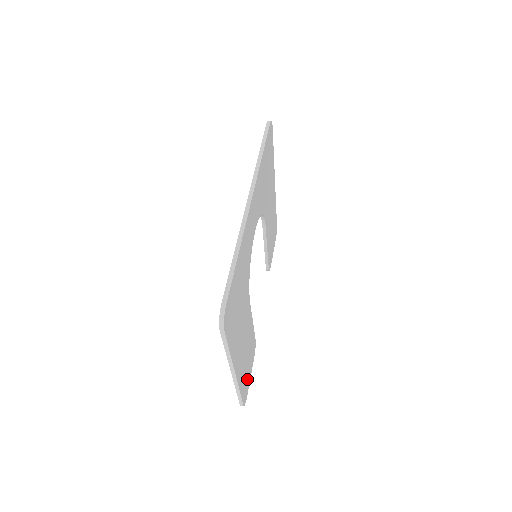
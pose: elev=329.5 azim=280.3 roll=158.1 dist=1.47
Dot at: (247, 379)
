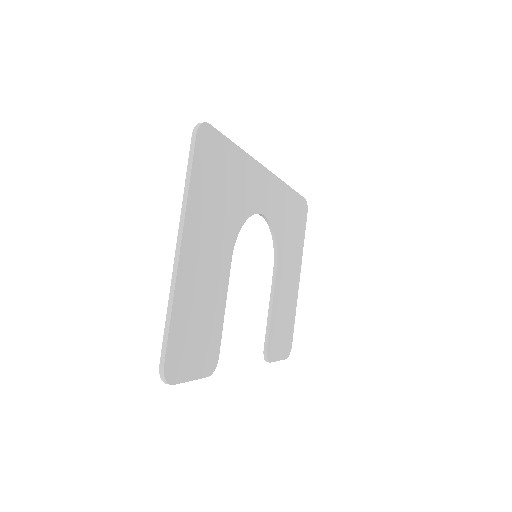
Dot at: (186, 355)
